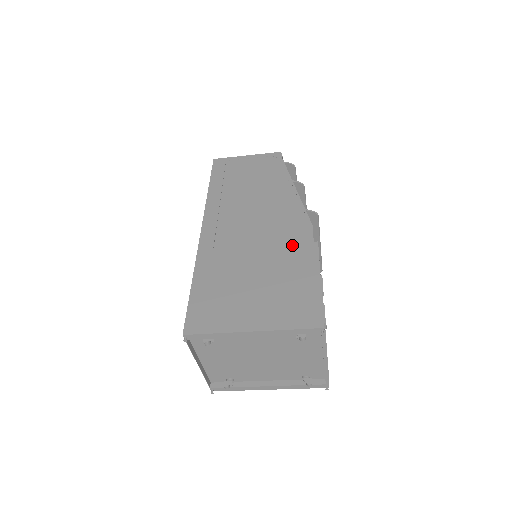
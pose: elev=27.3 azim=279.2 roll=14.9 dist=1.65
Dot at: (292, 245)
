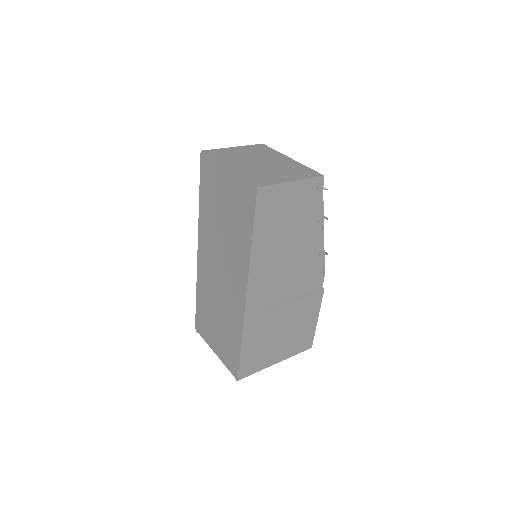
Dot at: (309, 296)
